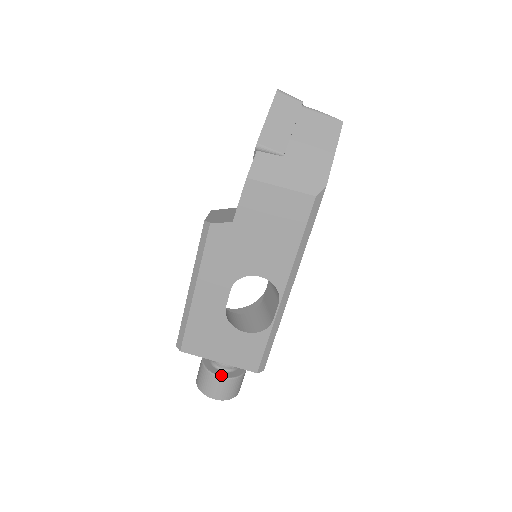
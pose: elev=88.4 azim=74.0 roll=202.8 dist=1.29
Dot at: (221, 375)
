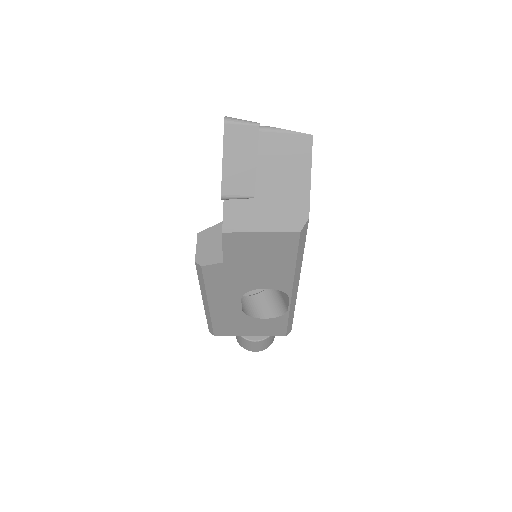
Dot at: (255, 339)
